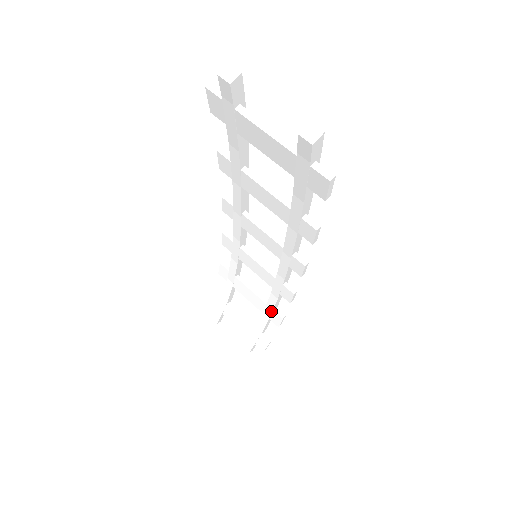
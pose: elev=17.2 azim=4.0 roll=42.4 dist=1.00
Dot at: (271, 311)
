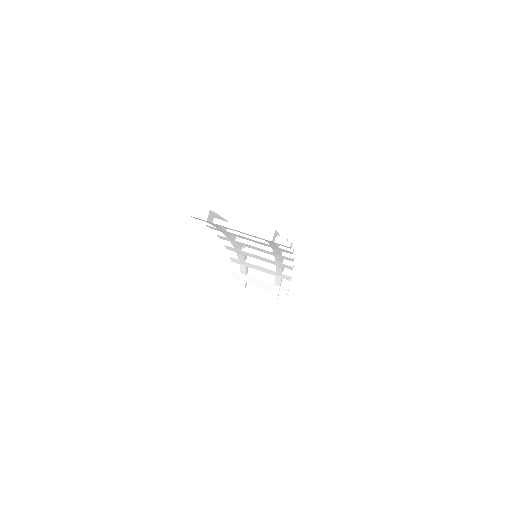
Dot at: (281, 274)
